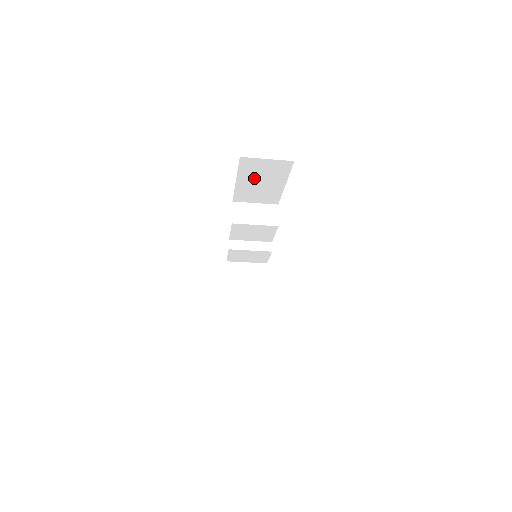
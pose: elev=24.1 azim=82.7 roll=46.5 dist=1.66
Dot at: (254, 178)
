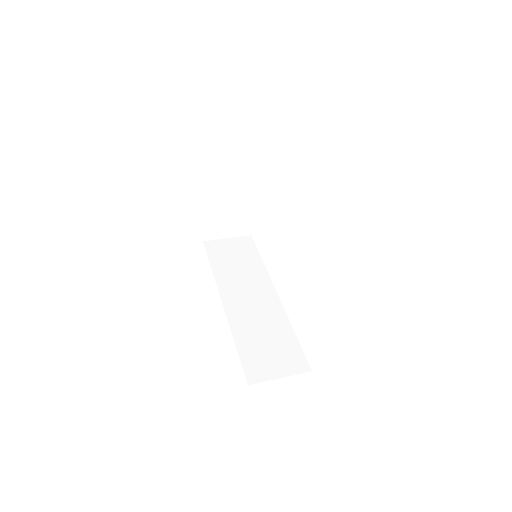
Dot at: occluded
